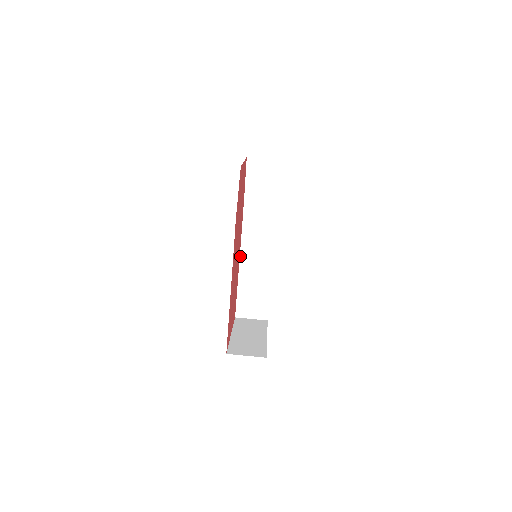
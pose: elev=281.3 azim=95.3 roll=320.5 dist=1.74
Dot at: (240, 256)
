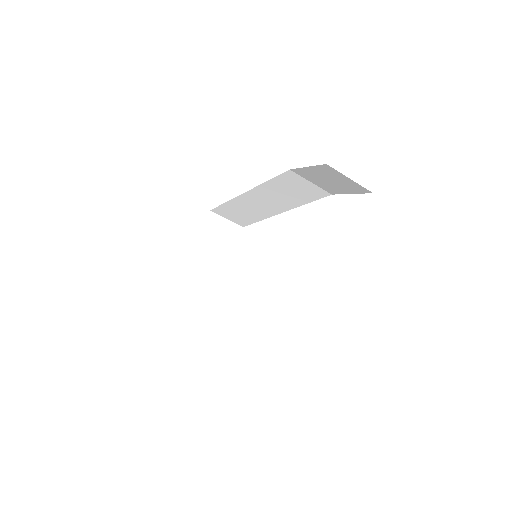
Dot at: (246, 192)
